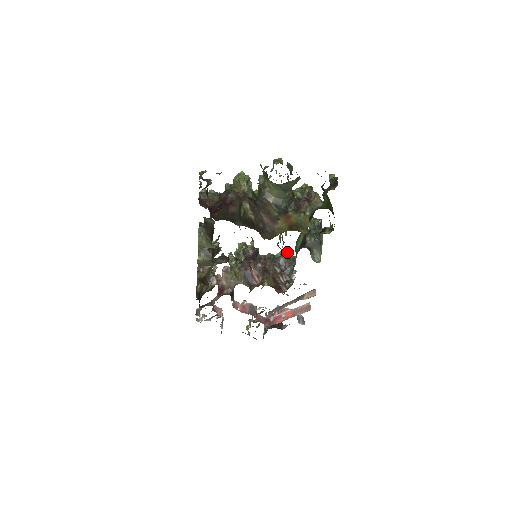
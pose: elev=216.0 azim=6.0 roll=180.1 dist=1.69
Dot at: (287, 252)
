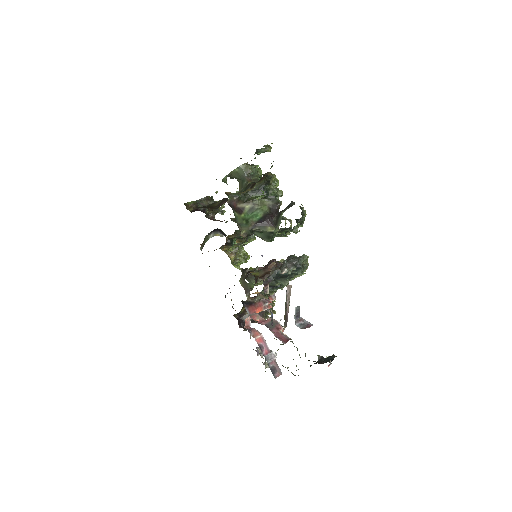
Dot at: occluded
